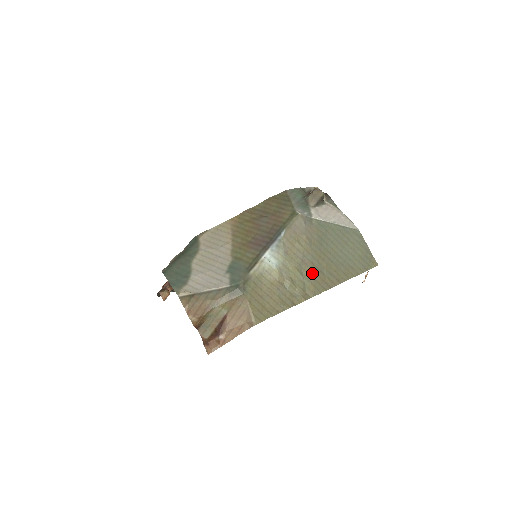
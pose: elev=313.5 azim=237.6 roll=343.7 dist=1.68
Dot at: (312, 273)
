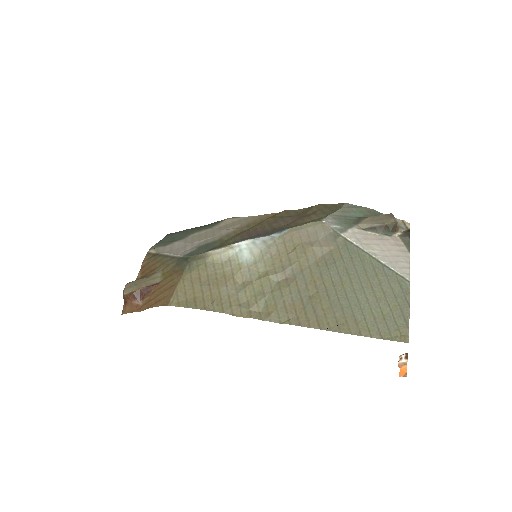
Dot at: (286, 293)
